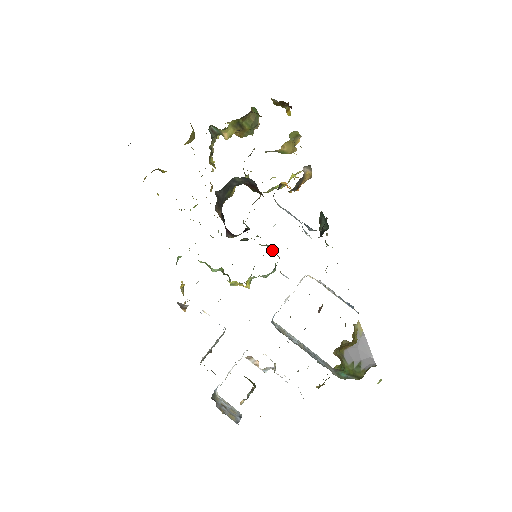
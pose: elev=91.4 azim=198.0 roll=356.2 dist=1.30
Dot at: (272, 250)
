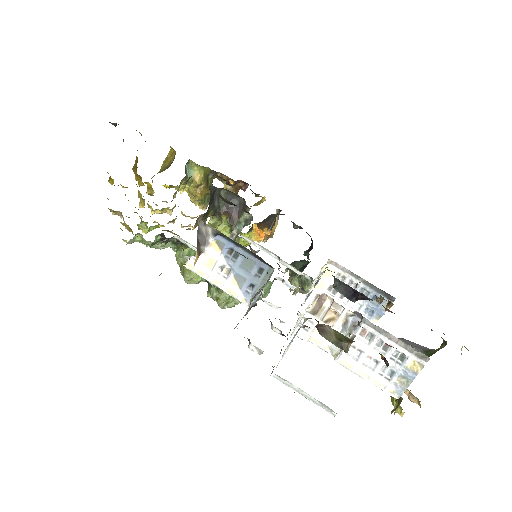
Dot at: occluded
